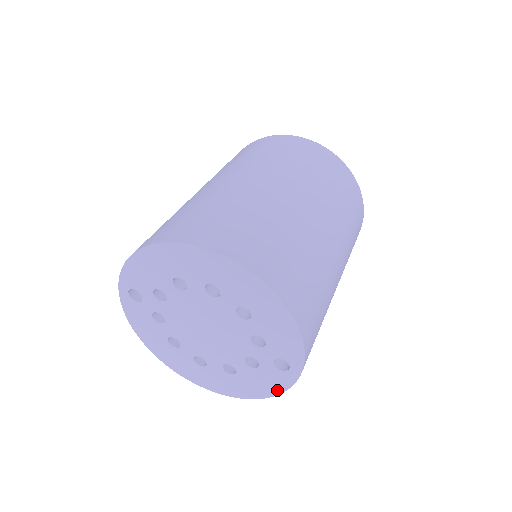
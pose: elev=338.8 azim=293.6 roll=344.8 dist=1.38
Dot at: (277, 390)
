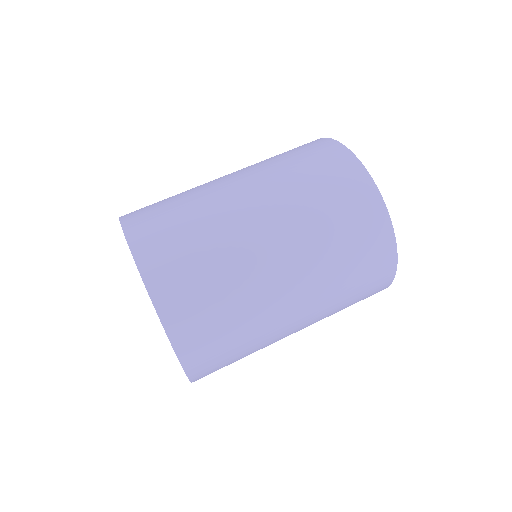
Dot at: occluded
